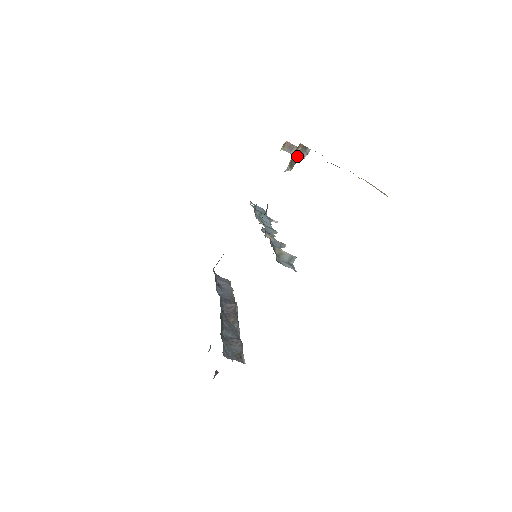
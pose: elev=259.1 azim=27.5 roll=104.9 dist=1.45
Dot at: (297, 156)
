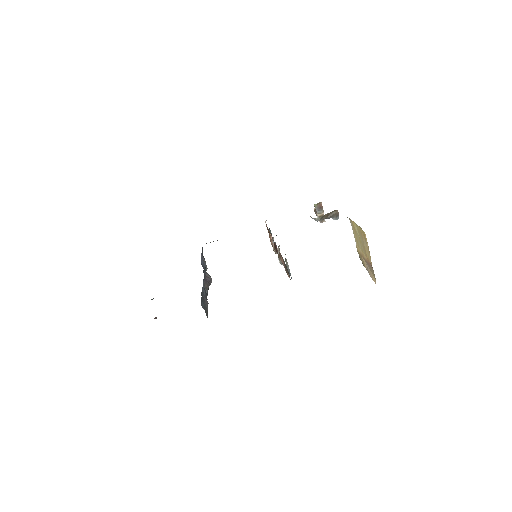
Dot at: (329, 216)
